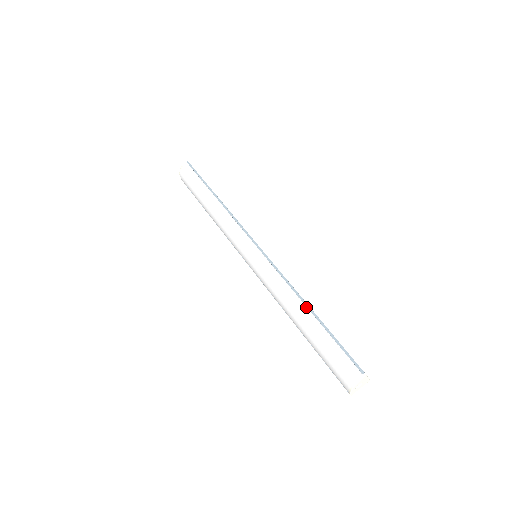
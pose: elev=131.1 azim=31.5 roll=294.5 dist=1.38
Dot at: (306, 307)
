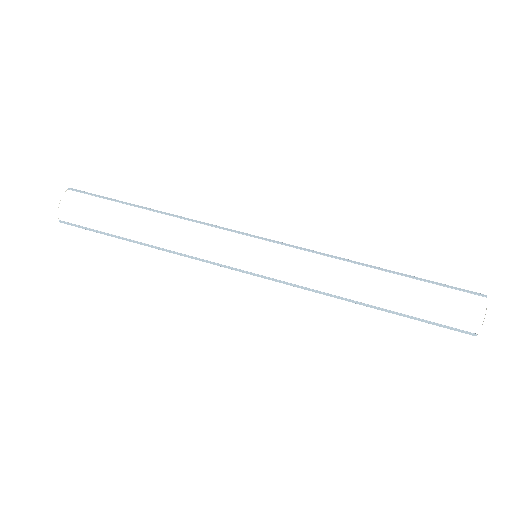
Dot at: (374, 268)
